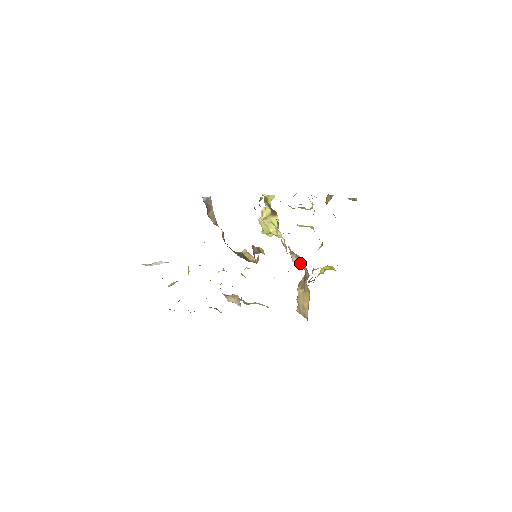
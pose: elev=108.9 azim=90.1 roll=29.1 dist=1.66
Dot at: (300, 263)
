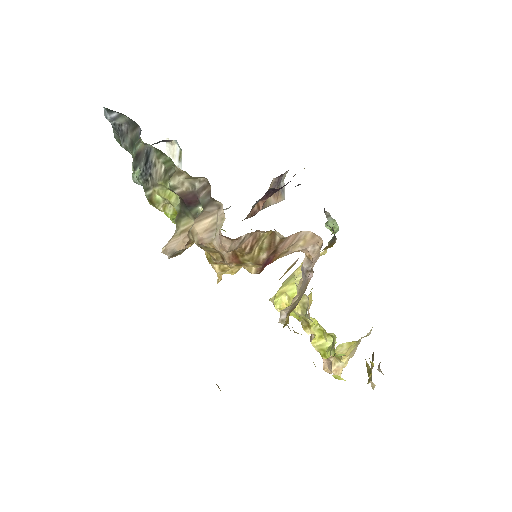
Dot at: (294, 305)
